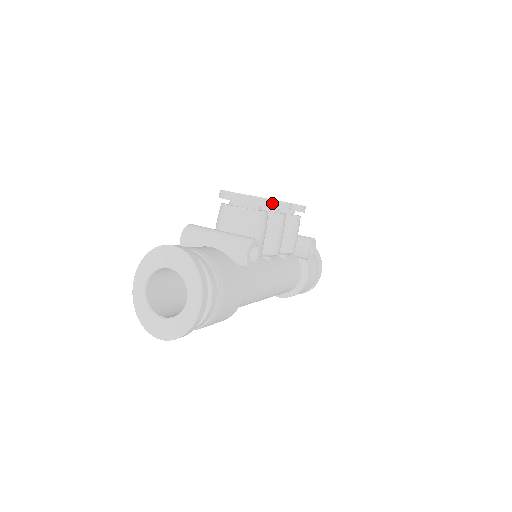
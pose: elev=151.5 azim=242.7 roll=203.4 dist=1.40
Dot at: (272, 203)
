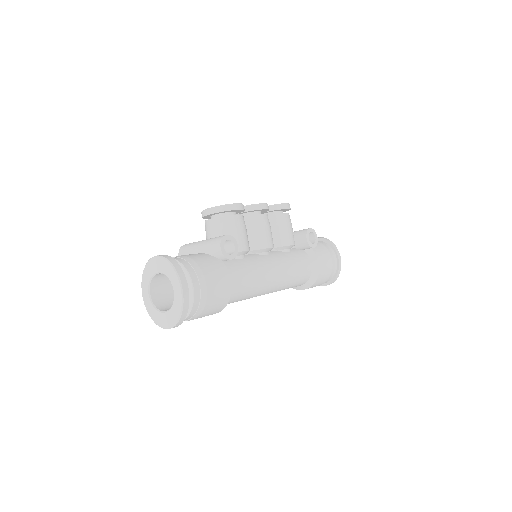
Dot at: (239, 206)
